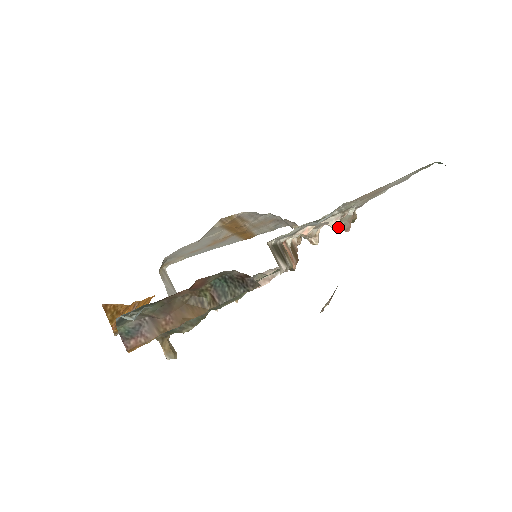
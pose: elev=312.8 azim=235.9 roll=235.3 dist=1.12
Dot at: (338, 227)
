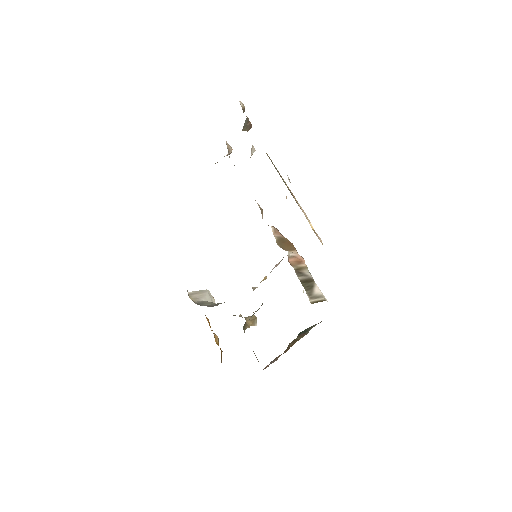
Dot at: occluded
